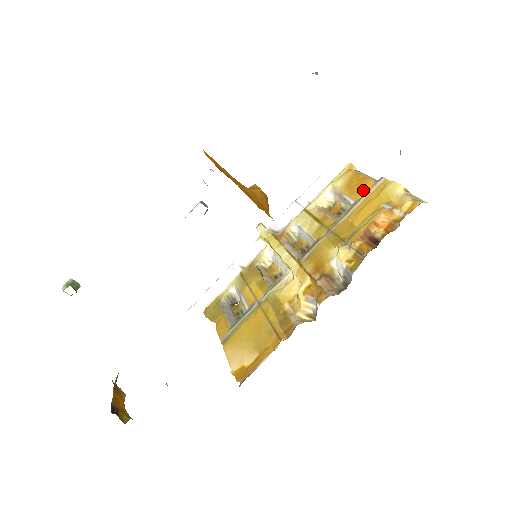
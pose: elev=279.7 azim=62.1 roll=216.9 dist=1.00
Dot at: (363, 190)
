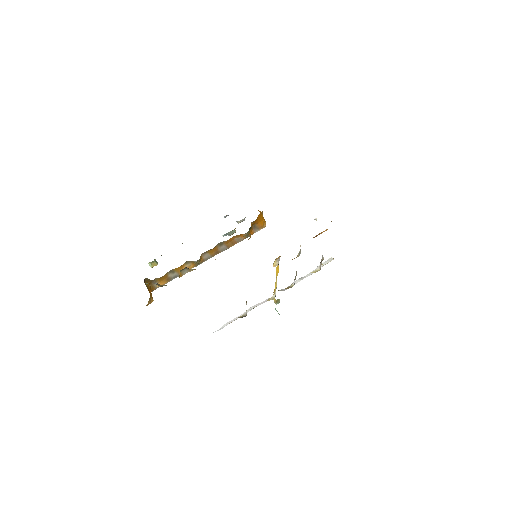
Dot at: occluded
